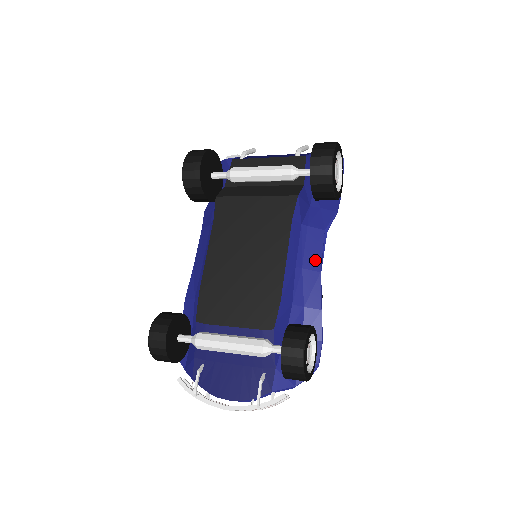
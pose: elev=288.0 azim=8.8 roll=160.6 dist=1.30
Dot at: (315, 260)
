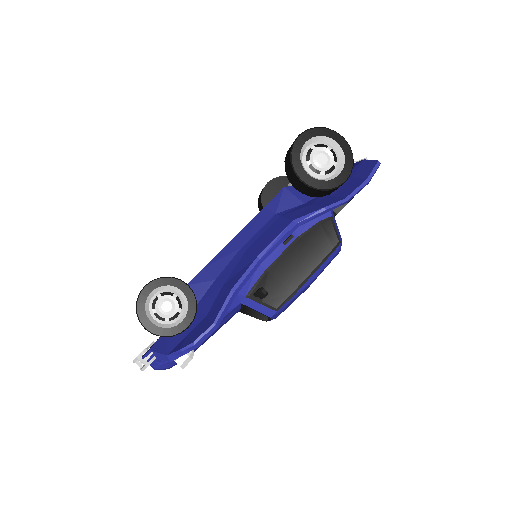
Dot at: (262, 245)
